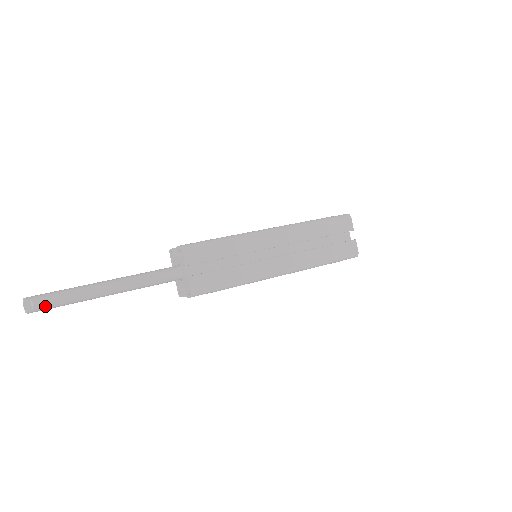
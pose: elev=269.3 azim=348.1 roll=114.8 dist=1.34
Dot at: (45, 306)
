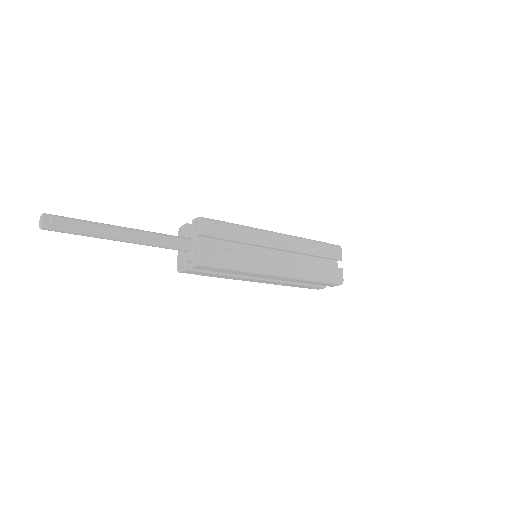
Dot at: (62, 227)
